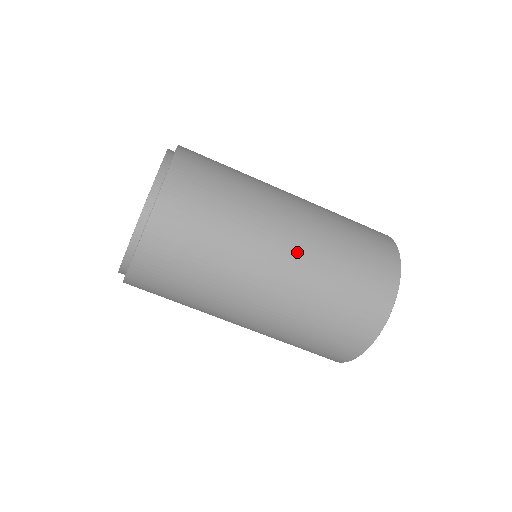
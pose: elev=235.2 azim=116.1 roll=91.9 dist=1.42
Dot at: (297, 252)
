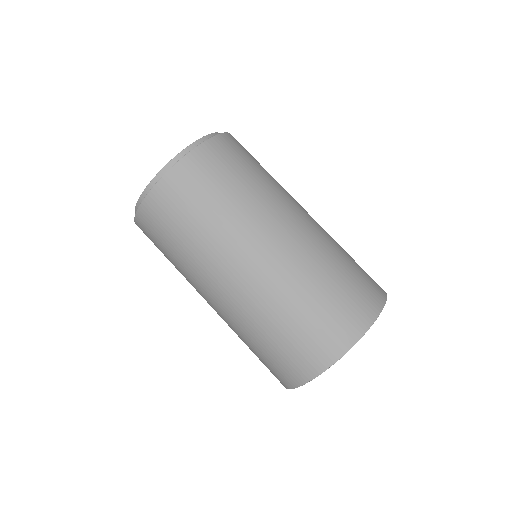
Dot at: (267, 267)
